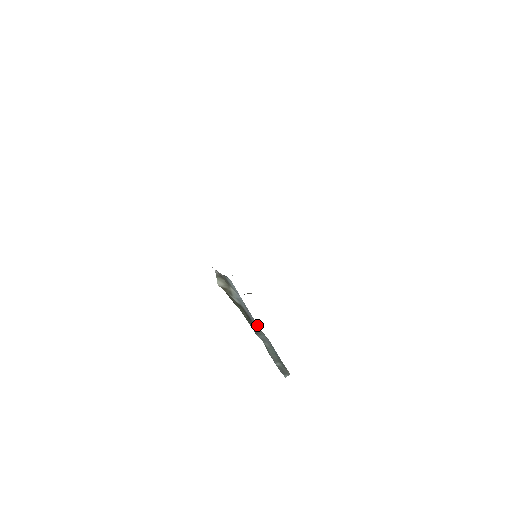
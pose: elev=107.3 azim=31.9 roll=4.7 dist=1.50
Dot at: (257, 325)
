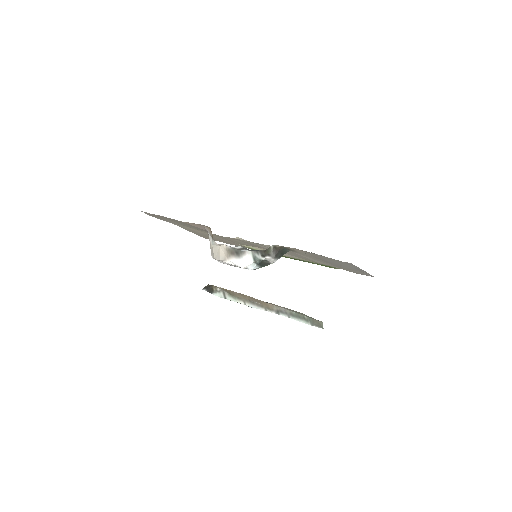
Dot at: occluded
